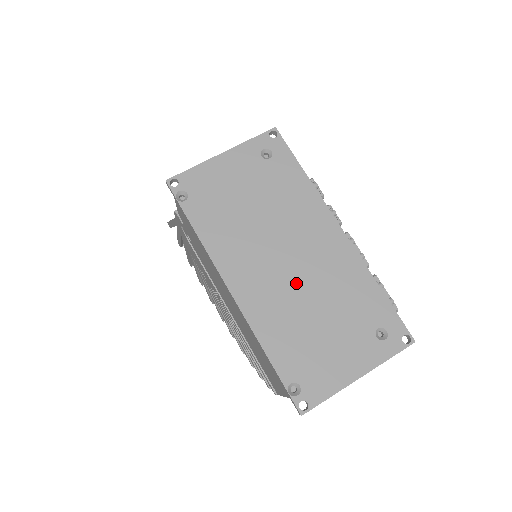
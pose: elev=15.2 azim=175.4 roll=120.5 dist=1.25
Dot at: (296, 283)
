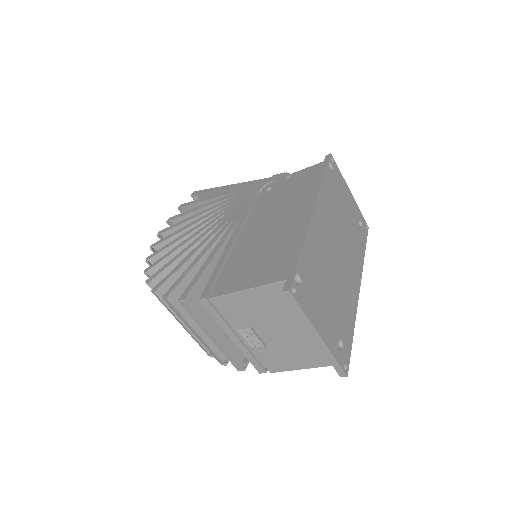
Dot at: (334, 262)
